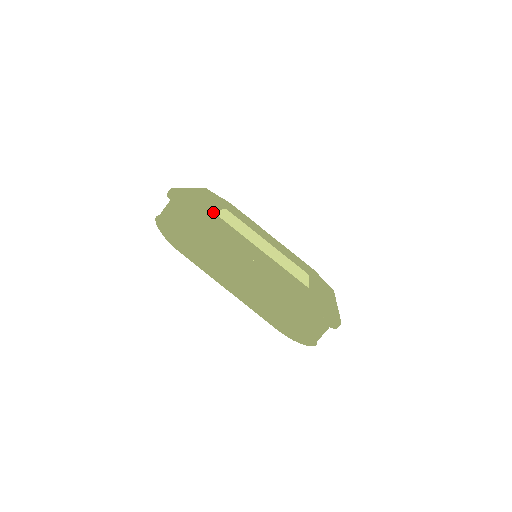
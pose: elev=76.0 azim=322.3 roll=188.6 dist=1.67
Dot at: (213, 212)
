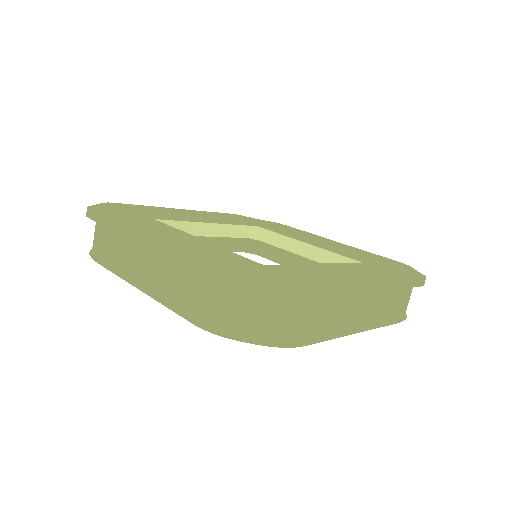
Dot at: occluded
